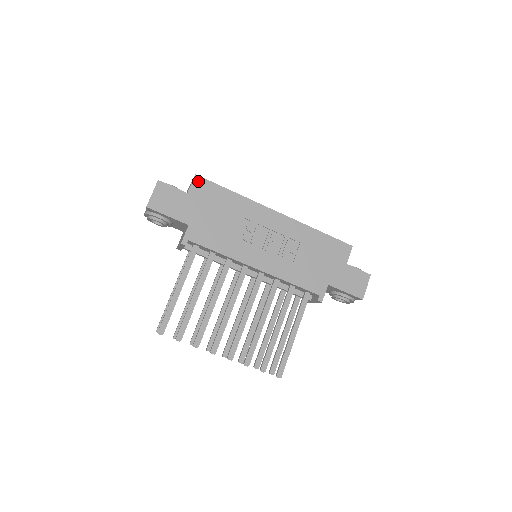
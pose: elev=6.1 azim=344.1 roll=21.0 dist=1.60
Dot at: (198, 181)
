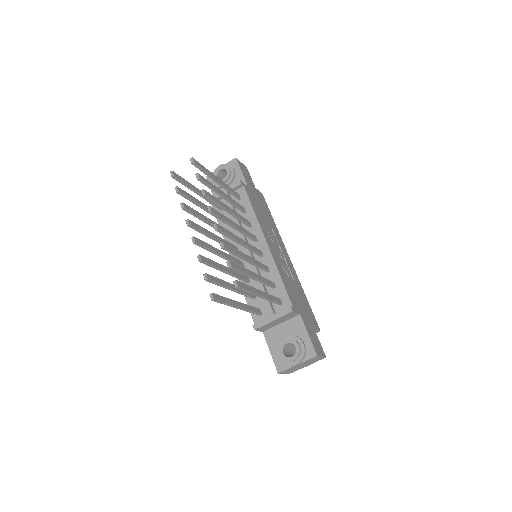
Dot at: (262, 196)
